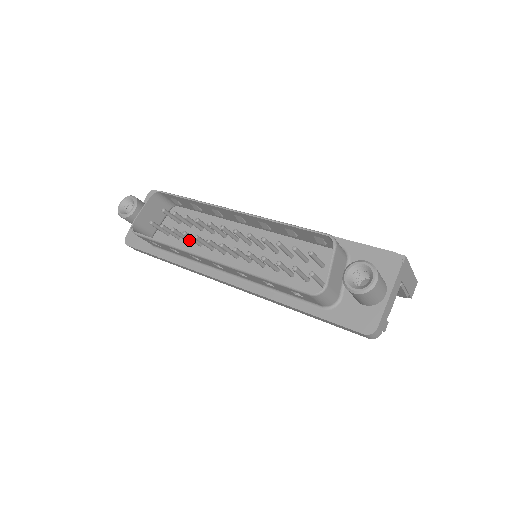
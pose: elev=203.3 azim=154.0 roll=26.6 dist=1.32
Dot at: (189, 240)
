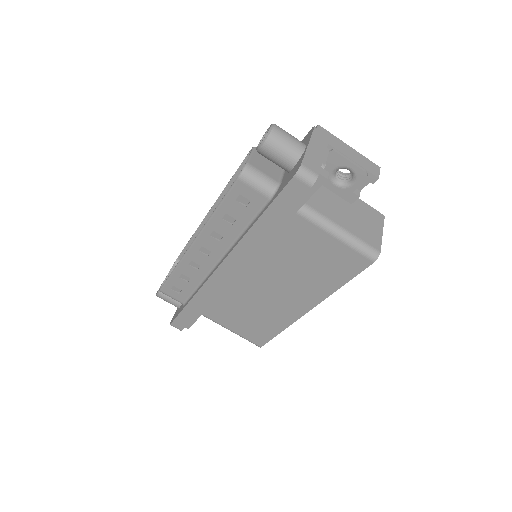
Dot at: occluded
